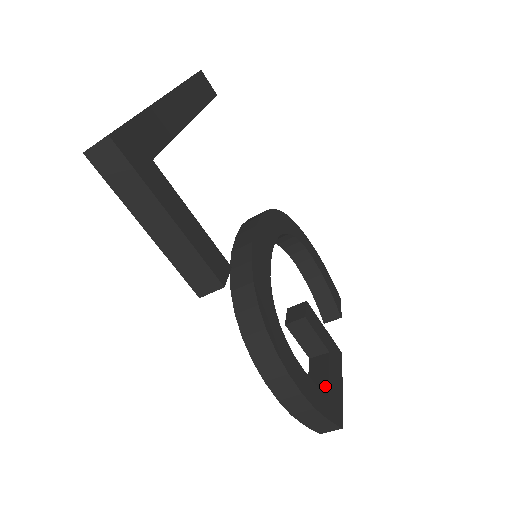
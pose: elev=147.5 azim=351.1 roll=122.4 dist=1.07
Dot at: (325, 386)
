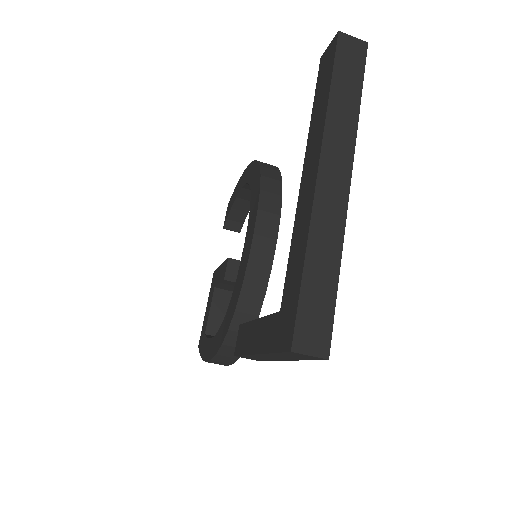
Dot at: occluded
